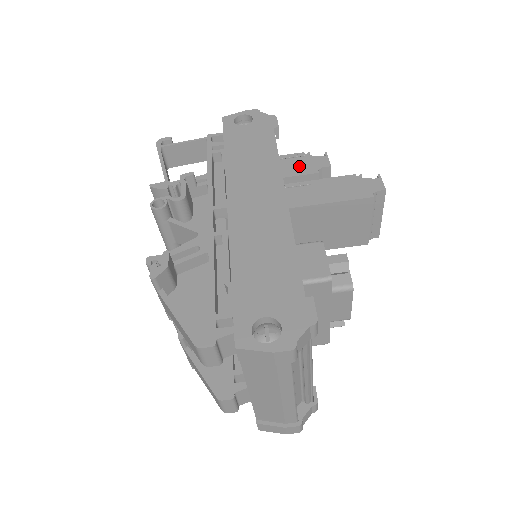
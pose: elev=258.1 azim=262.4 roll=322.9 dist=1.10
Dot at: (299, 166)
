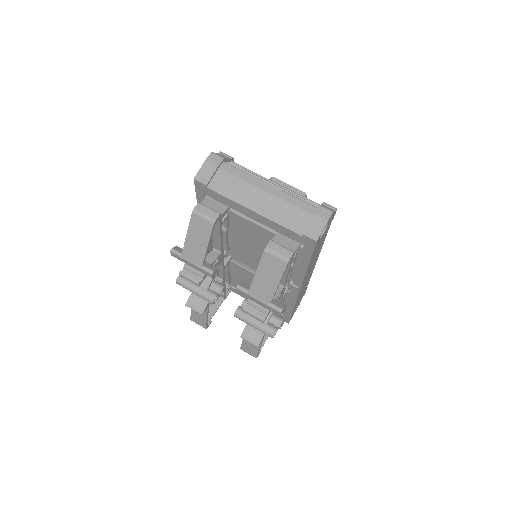
Dot at: occluded
